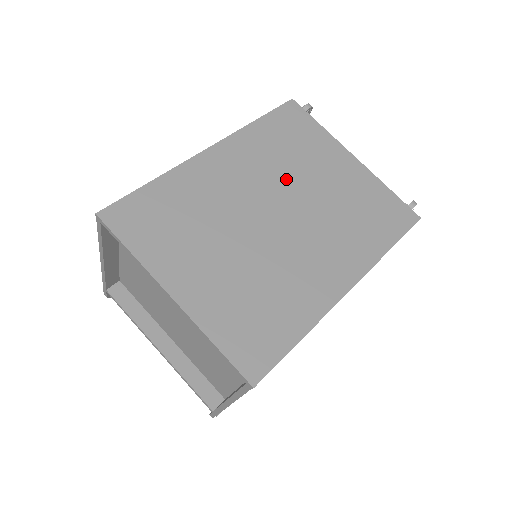
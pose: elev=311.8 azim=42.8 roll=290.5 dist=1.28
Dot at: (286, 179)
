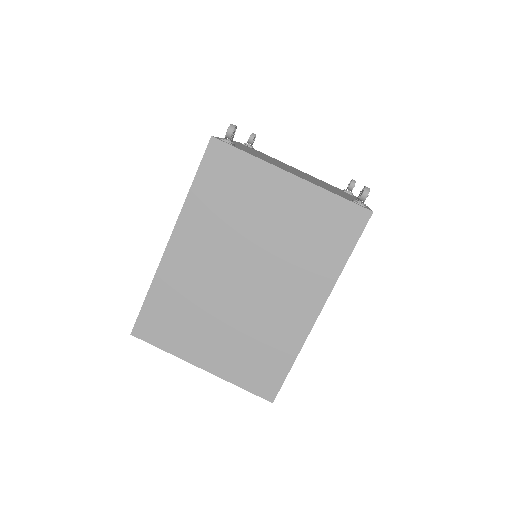
Dot at: (239, 237)
